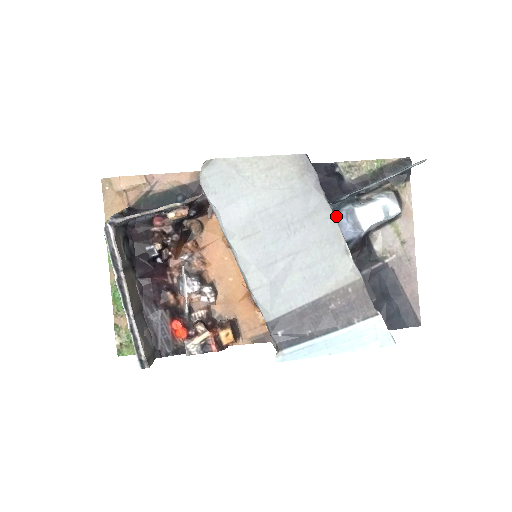
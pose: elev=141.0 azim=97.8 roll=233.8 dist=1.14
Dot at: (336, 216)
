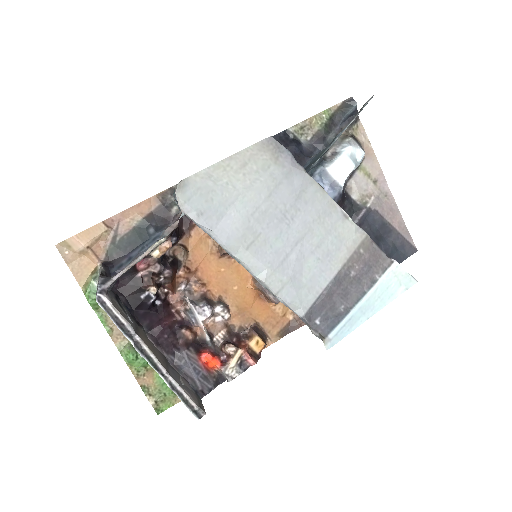
Dot at: occluded
